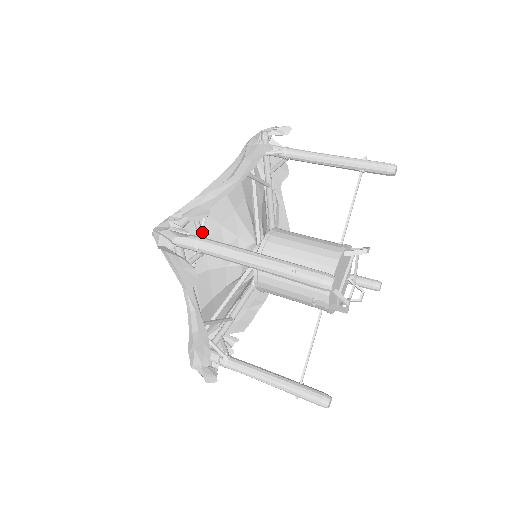
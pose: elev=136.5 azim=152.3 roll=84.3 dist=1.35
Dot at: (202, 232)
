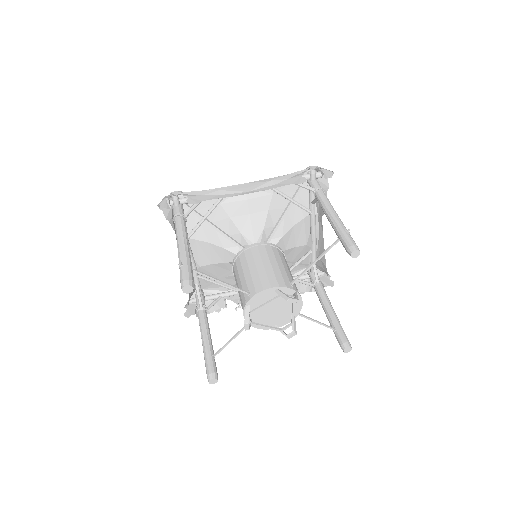
Dot at: (188, 212)
